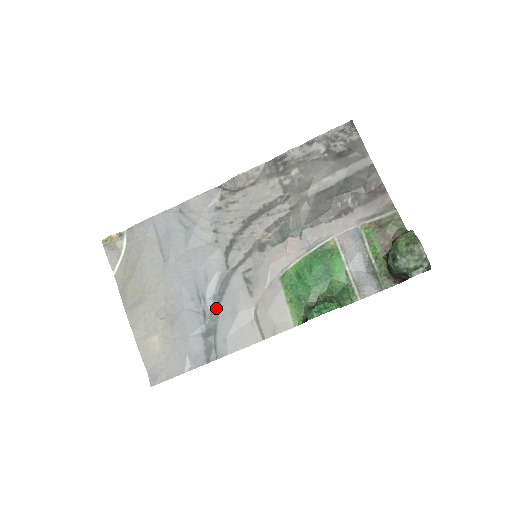
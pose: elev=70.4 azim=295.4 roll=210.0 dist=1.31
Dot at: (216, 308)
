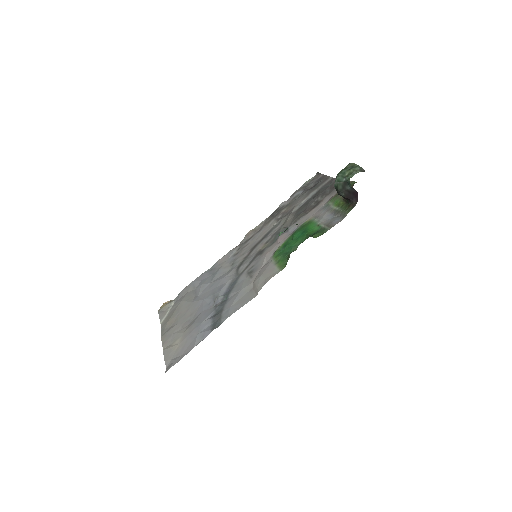
Dot at: (226, 299)
